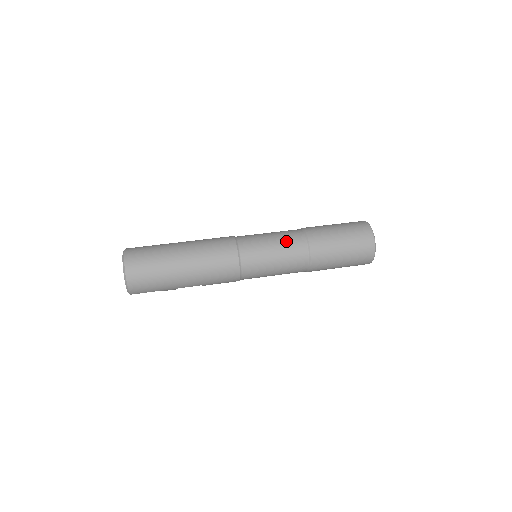
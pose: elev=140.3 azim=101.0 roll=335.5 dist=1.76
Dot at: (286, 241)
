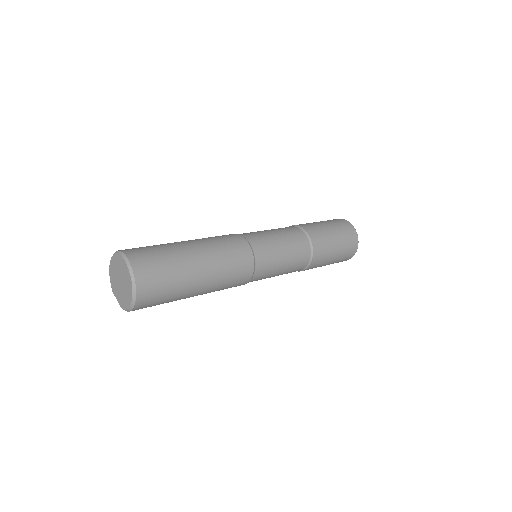
Dot at: (295, 249)
